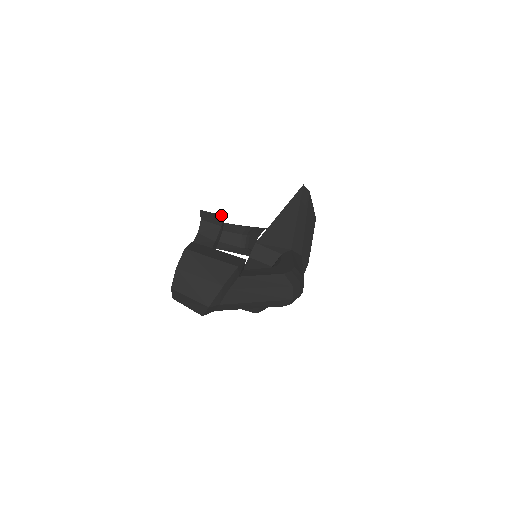
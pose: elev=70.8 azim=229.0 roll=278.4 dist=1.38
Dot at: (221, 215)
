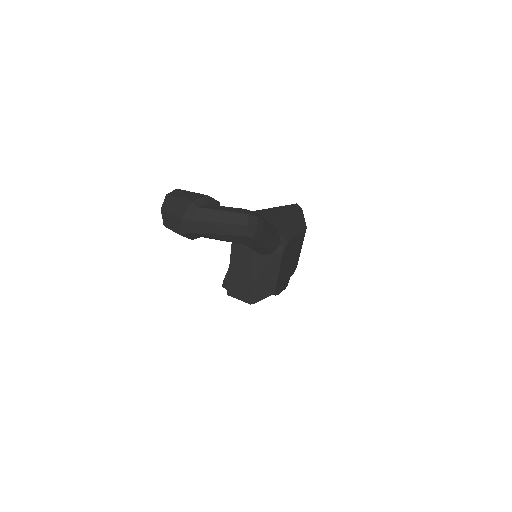
Dot at: occluded
